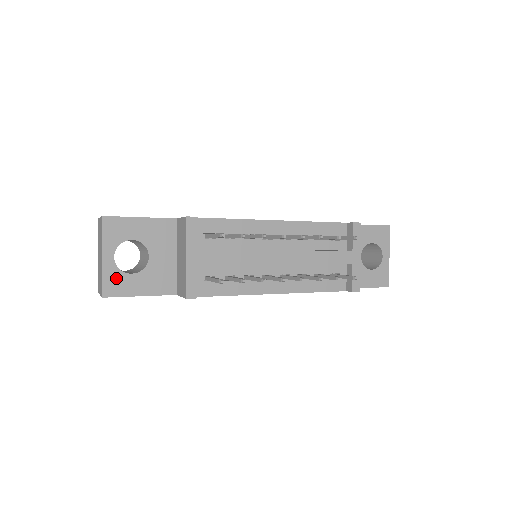
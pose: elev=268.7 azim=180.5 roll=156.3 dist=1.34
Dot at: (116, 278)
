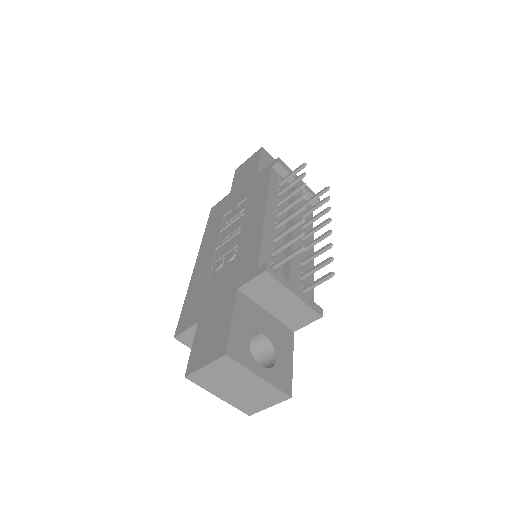
Dot at: (278, 375)
